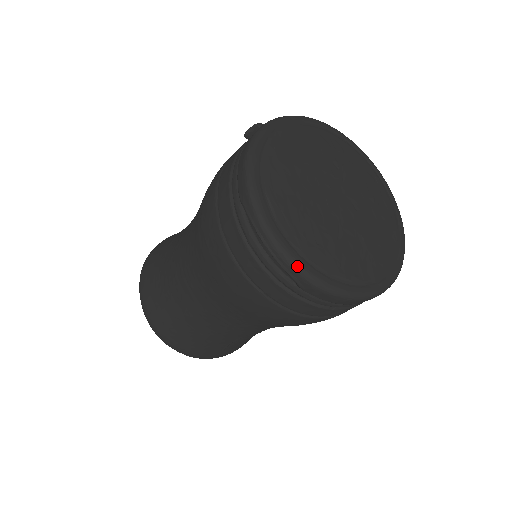
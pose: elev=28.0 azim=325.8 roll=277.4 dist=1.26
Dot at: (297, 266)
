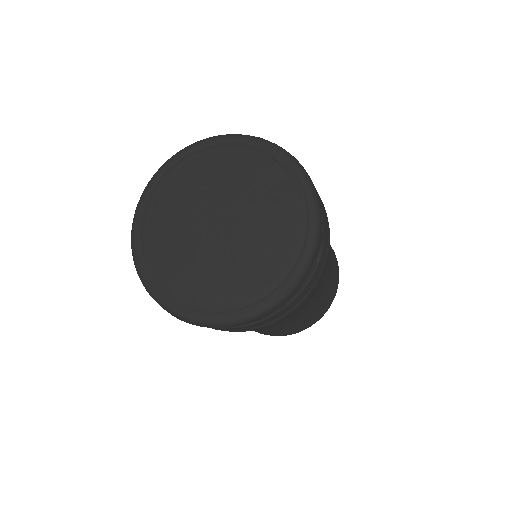
Dot at: (208, 323)
